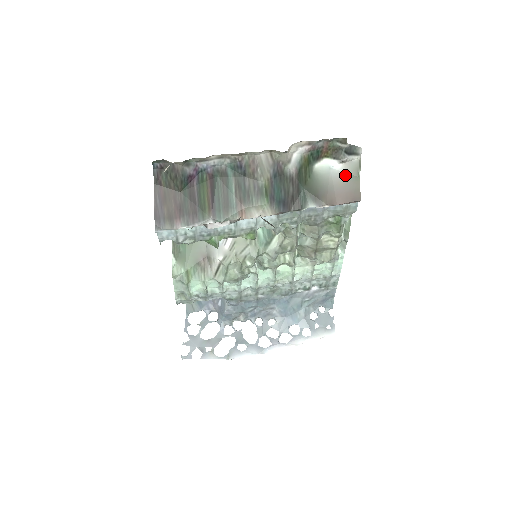
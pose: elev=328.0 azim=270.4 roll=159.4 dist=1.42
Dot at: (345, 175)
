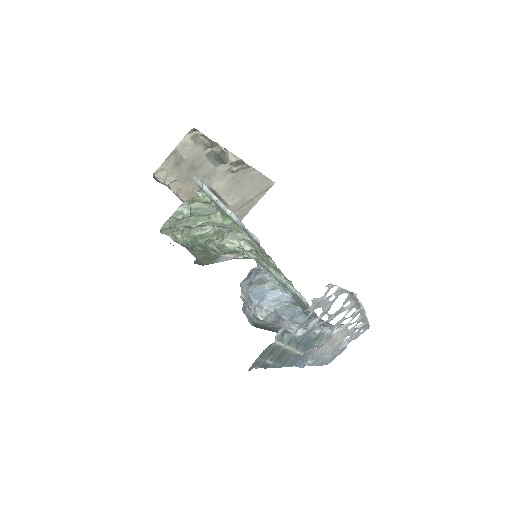
Dot at: occluded
